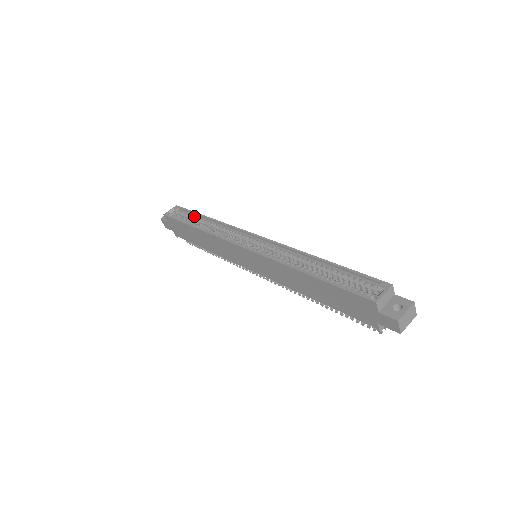
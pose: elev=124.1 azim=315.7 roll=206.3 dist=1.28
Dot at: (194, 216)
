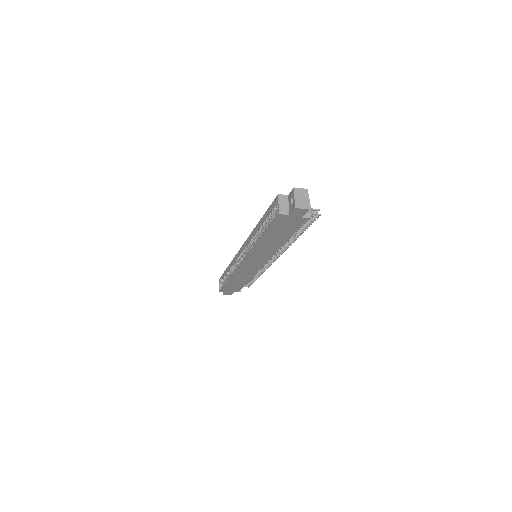
Dot at: (226, 274)
